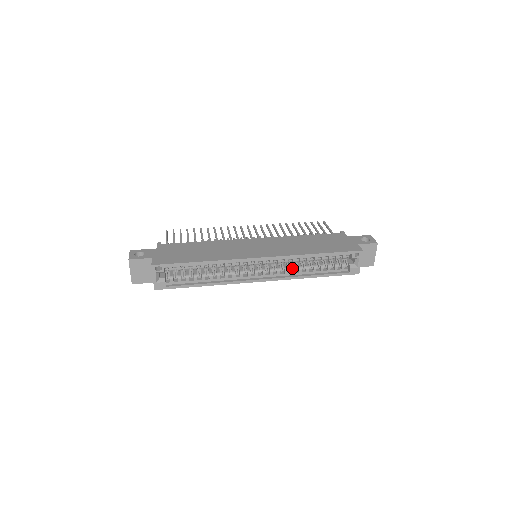
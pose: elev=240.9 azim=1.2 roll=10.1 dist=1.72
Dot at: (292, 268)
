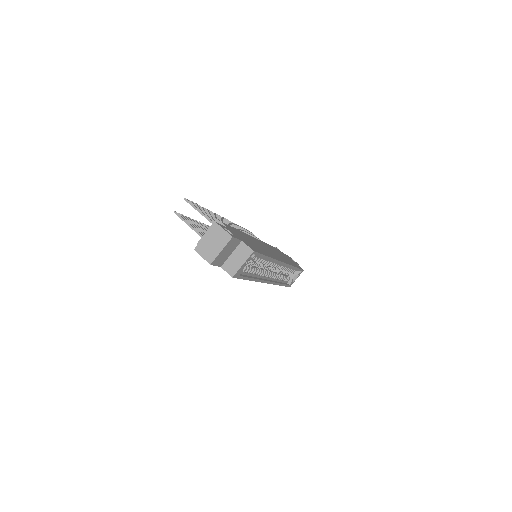
Dot at: occluded
